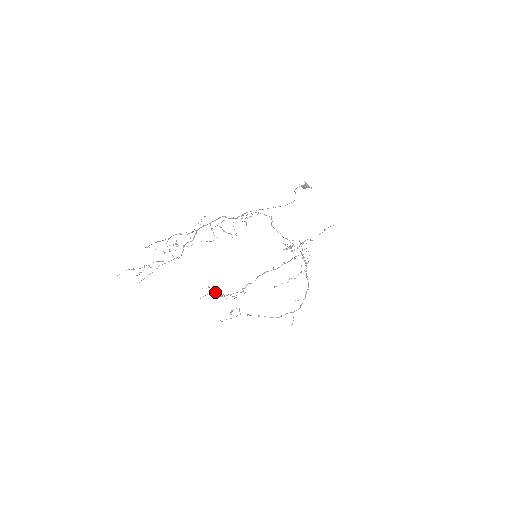
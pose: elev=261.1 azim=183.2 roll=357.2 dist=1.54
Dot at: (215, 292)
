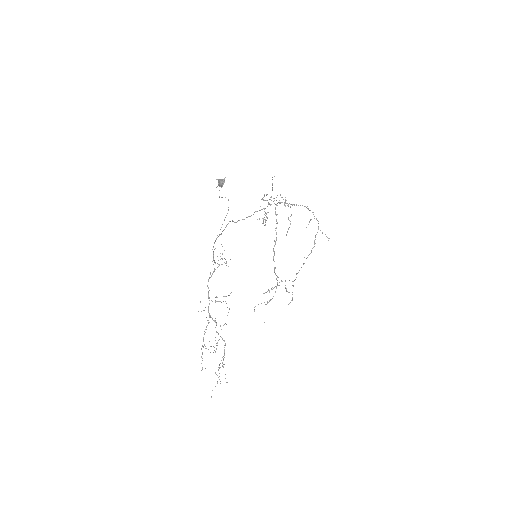
Dot at: (265, 304)
